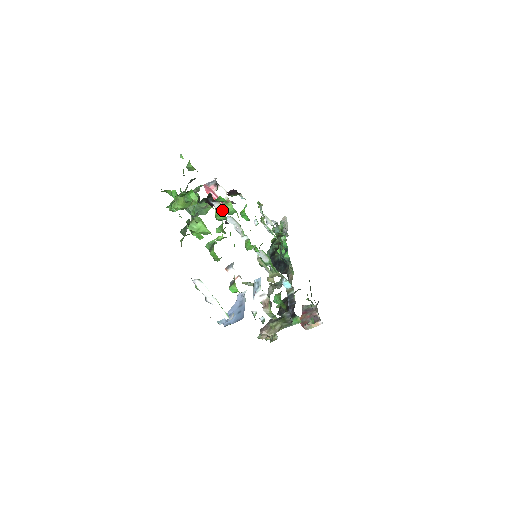
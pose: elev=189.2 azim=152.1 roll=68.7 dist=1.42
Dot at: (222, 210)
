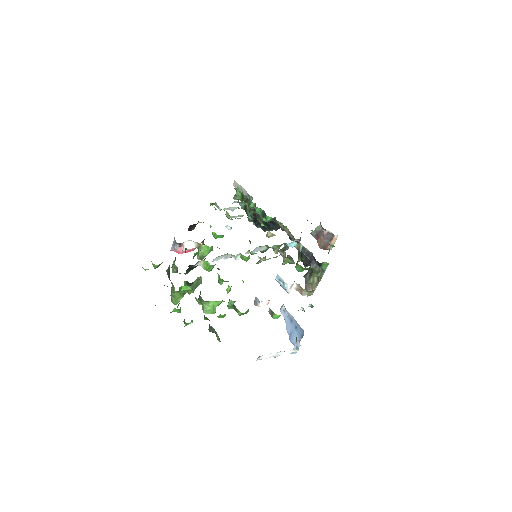
Dot at: (207, 263)
